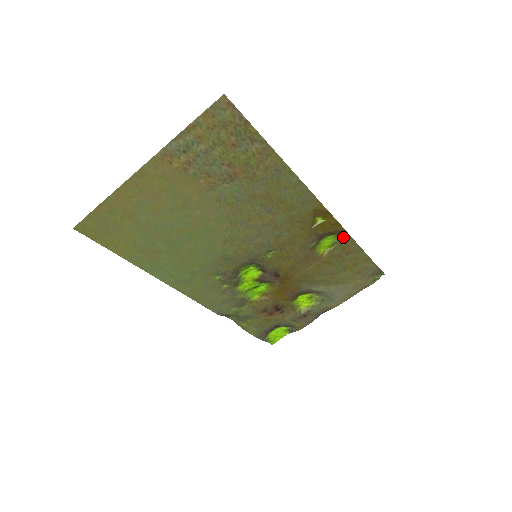
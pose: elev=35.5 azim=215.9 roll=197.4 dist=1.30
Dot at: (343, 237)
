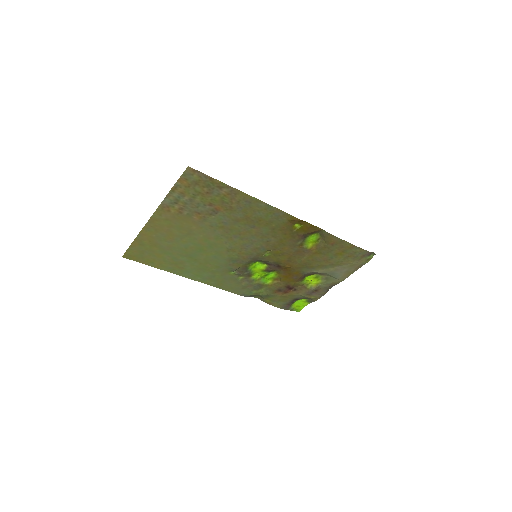
Dot at: (323, 234)
